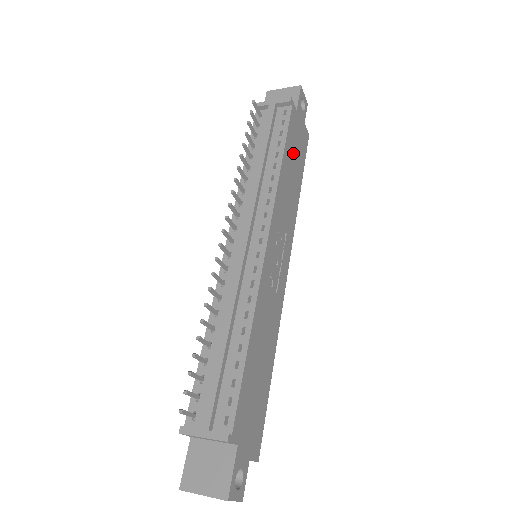
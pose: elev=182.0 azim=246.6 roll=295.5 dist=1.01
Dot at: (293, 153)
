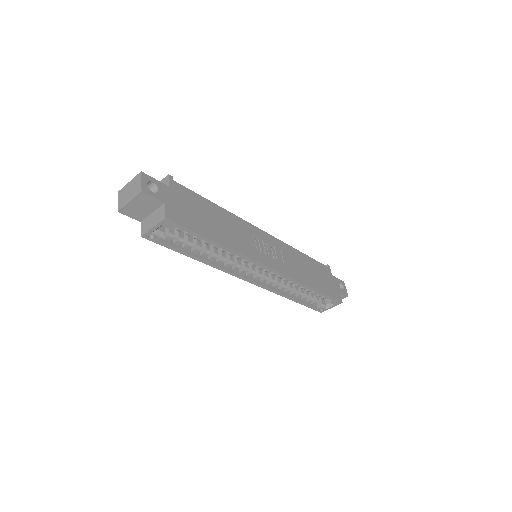
Dot at: (317, 272)
